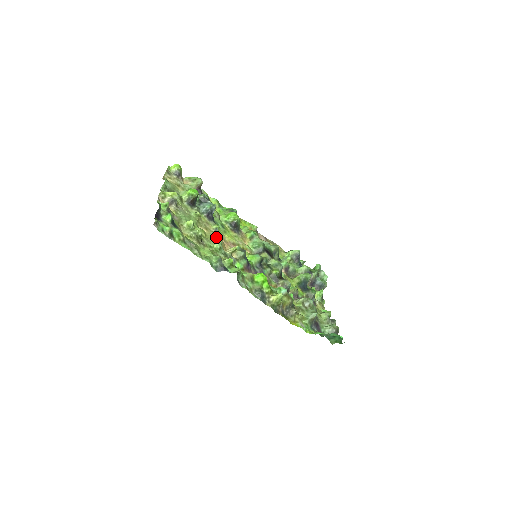
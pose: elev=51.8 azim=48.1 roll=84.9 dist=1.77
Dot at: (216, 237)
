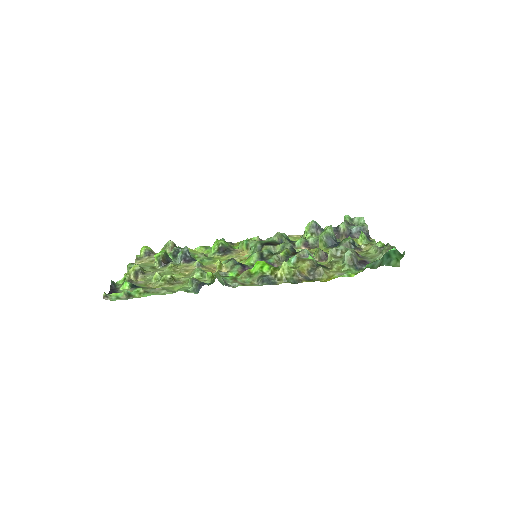
Dot at: occluded
